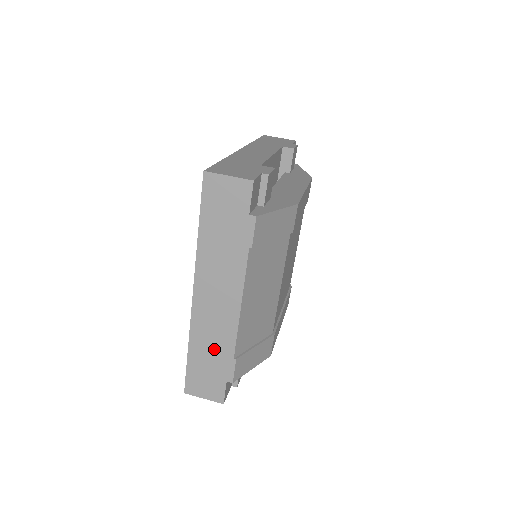
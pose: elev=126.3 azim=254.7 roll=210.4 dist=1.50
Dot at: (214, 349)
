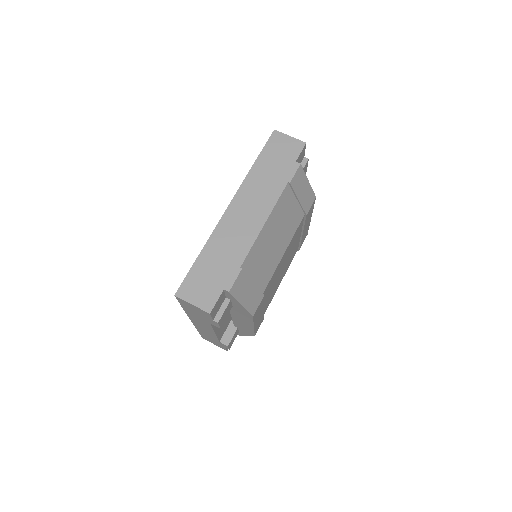
Dot at: (226, 256)
